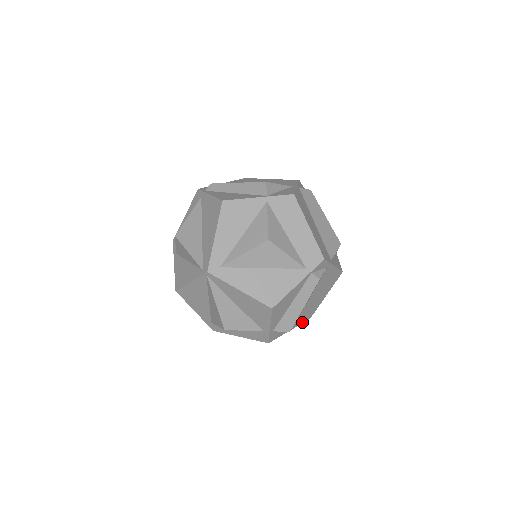
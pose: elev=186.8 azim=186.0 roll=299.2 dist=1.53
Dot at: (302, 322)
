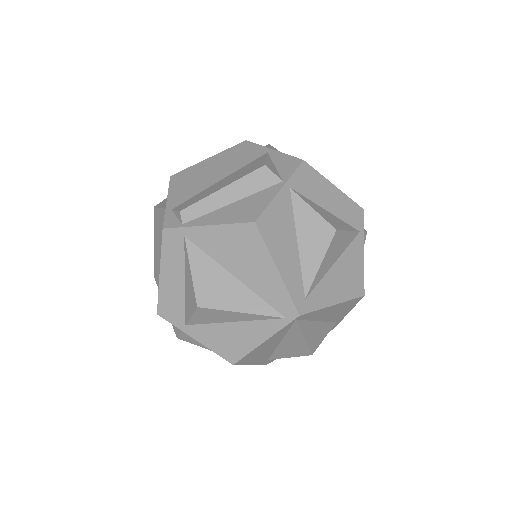
Dot at: occluded
